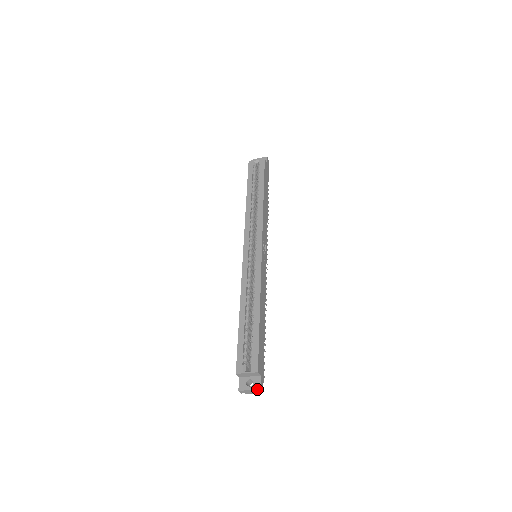
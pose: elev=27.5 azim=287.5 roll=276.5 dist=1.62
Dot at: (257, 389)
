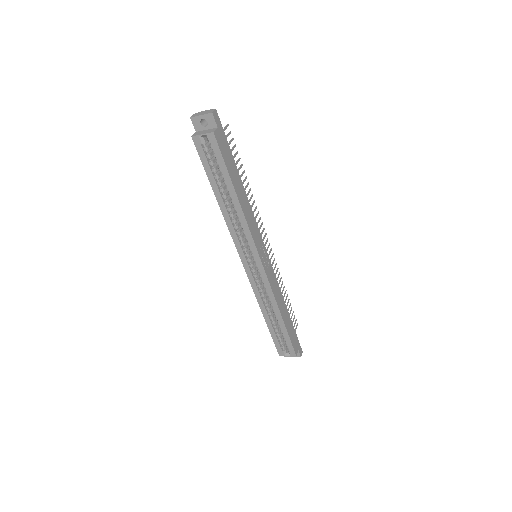
Dot at: occluded
